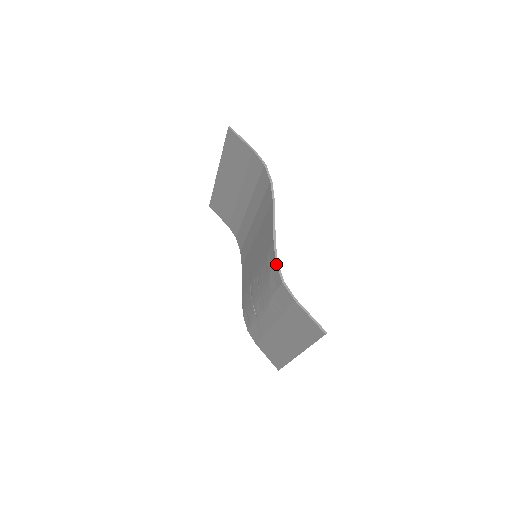
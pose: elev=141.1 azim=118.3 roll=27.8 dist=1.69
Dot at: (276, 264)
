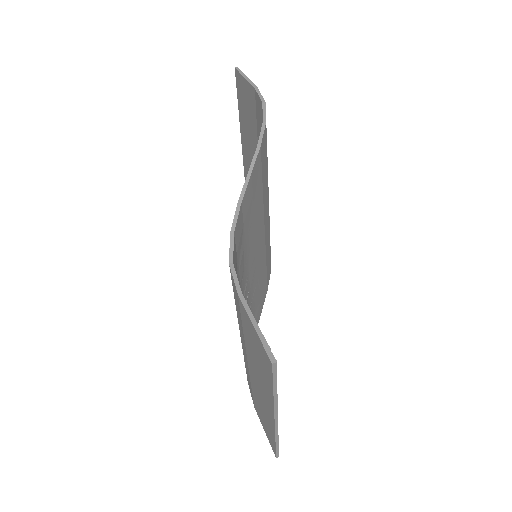
Dot at: occluded
